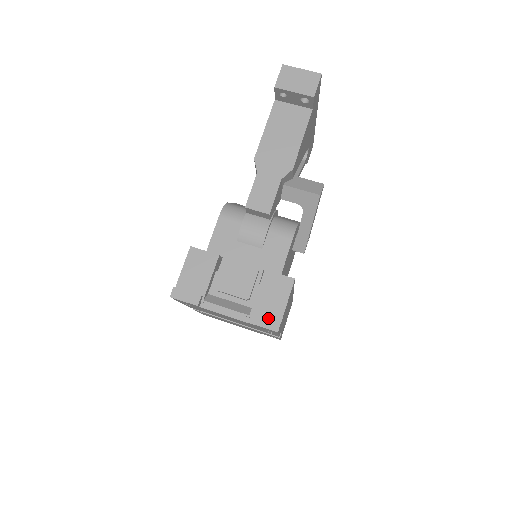
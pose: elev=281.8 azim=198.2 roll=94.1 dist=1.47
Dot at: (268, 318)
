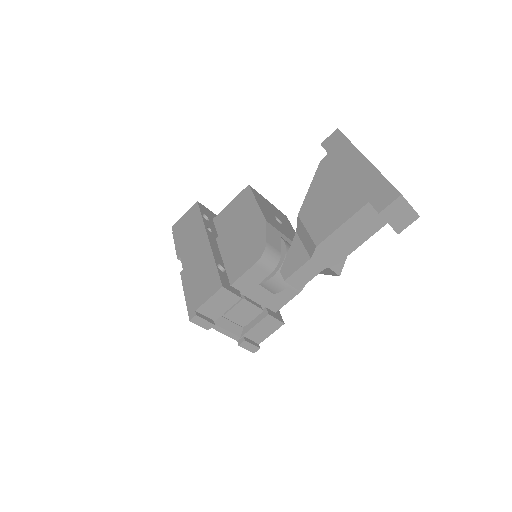
Dot at: (253, 345)
